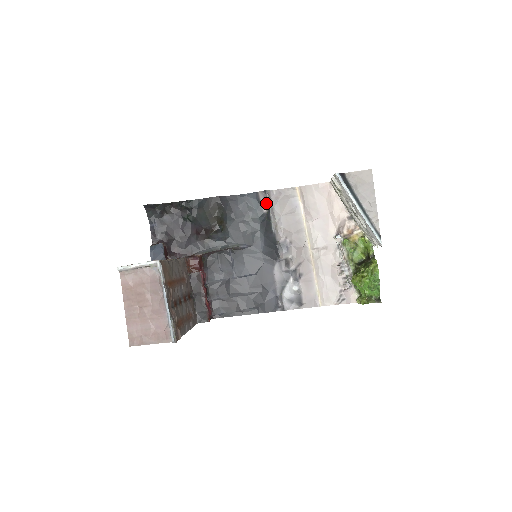
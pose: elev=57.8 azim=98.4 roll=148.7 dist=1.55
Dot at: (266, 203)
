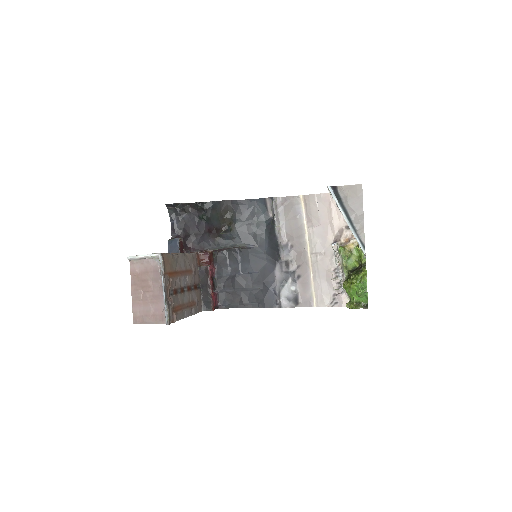
Dot at: (272, 209)
